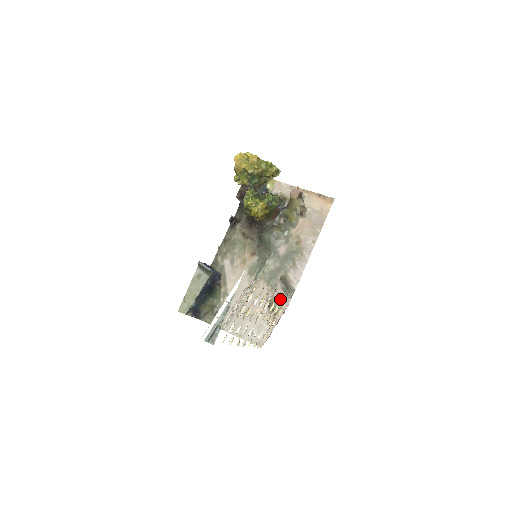
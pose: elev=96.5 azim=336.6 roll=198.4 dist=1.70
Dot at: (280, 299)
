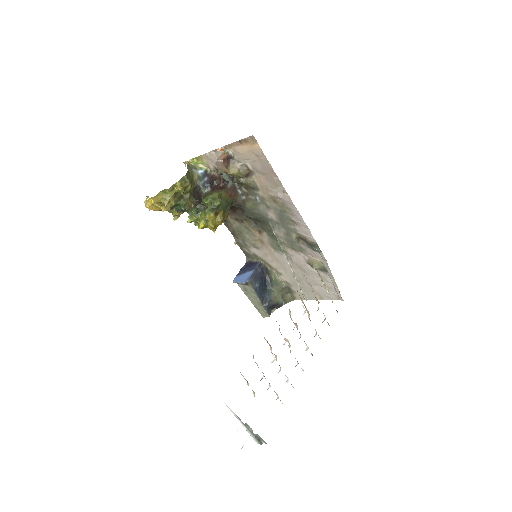
Dot at: (315, 257)
